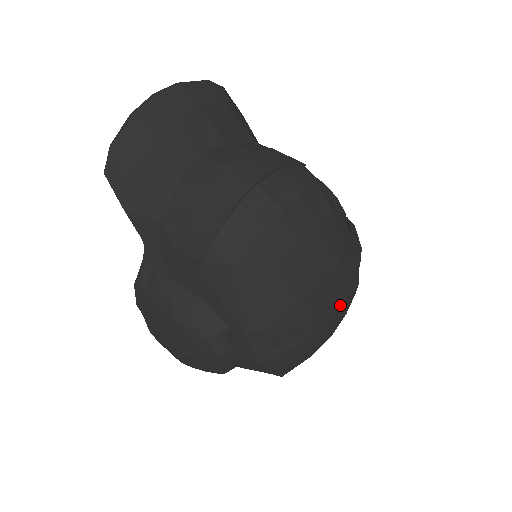
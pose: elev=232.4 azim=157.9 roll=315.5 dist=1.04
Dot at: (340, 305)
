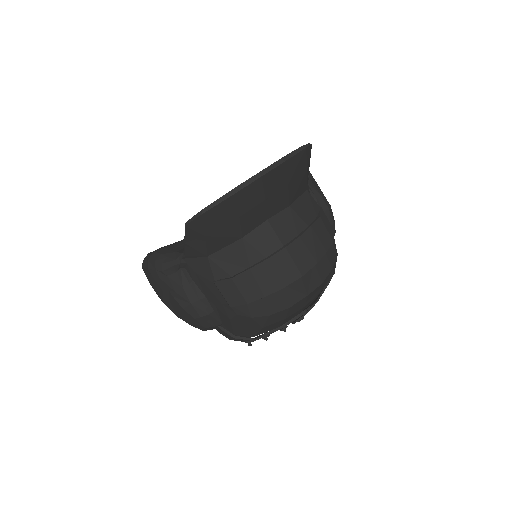
Dot at: occluded
